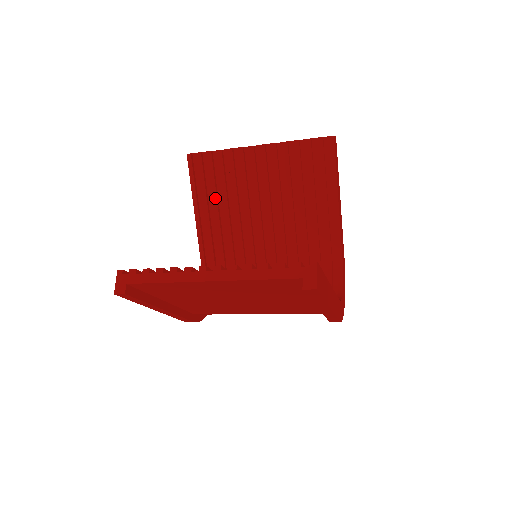
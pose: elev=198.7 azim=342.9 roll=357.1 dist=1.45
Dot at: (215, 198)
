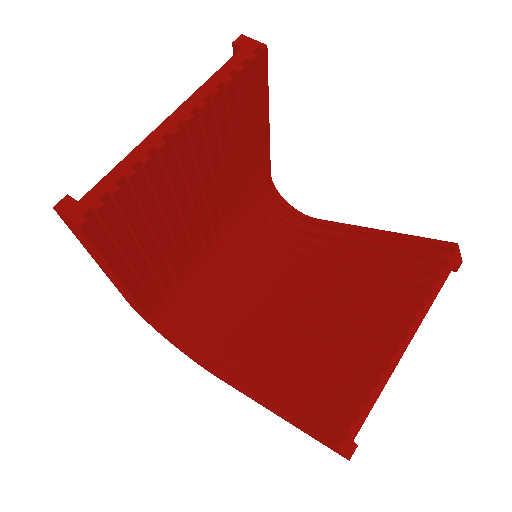
Dot at: (144, 239)
